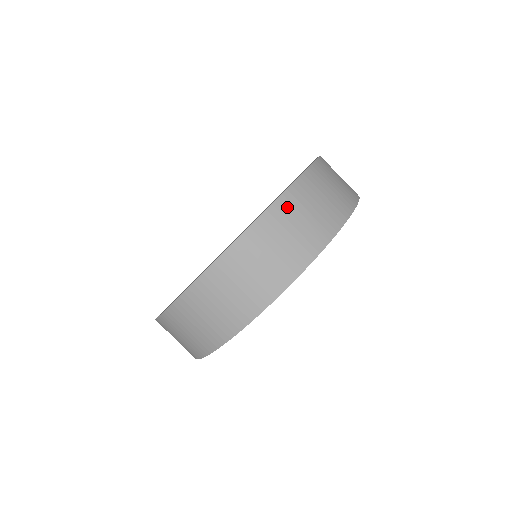
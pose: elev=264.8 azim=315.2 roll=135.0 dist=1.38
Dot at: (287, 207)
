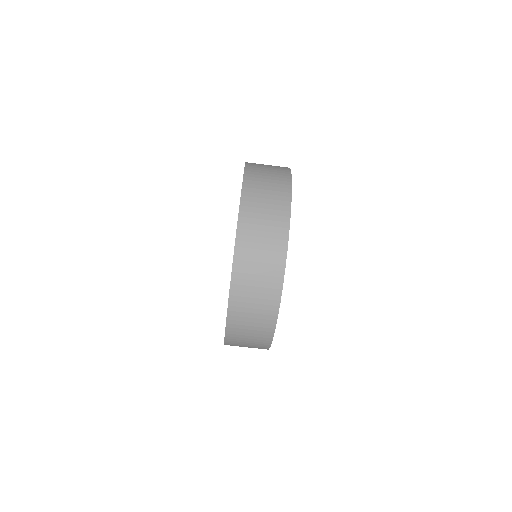
Dot at: (237, 306)
